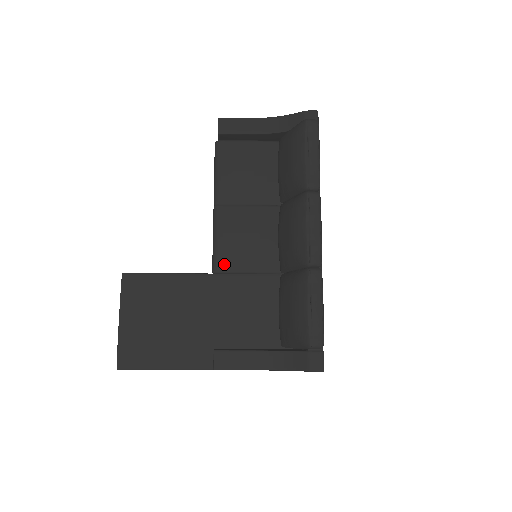
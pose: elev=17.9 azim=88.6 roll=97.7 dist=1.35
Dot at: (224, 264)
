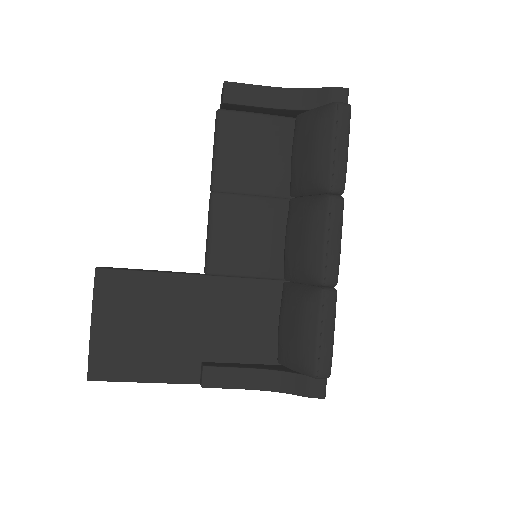
Dot at: (219, 265)
